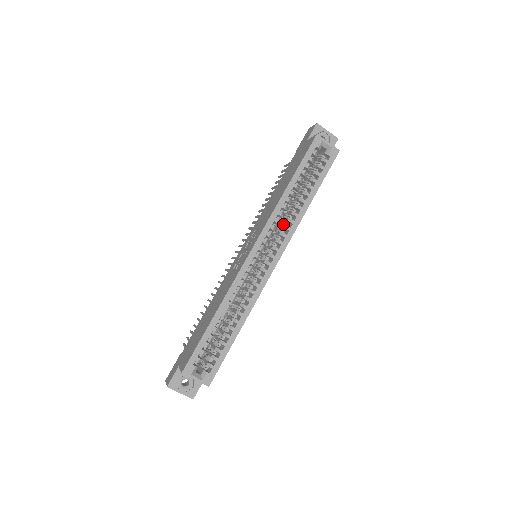
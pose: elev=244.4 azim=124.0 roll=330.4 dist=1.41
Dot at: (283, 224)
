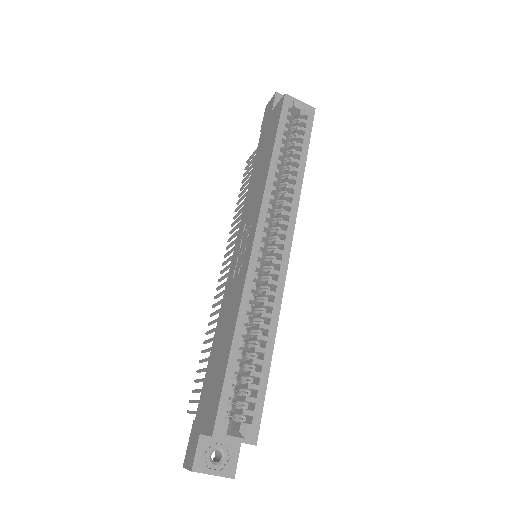
Dot at: (280, 203)
